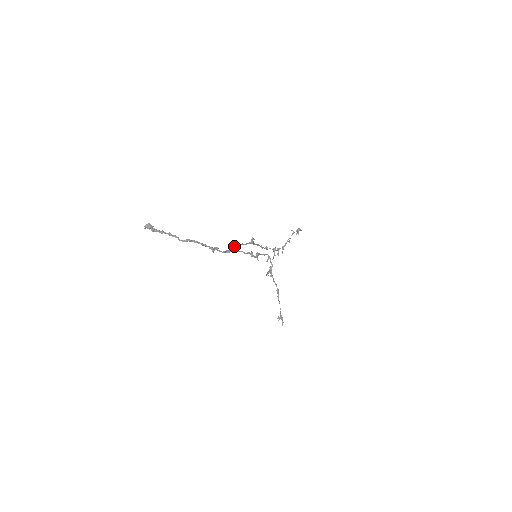
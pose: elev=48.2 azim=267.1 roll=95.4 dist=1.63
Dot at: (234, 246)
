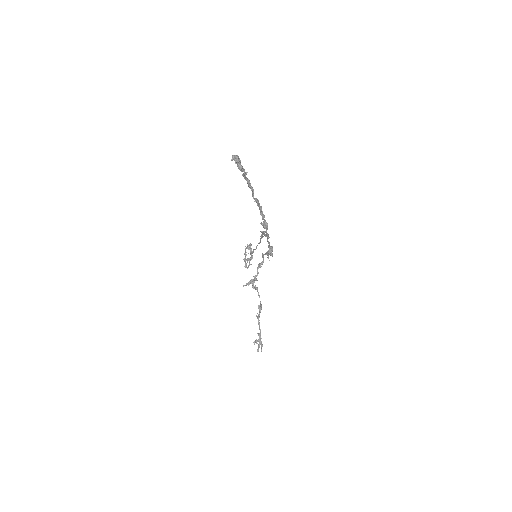
Dot at: occluded
